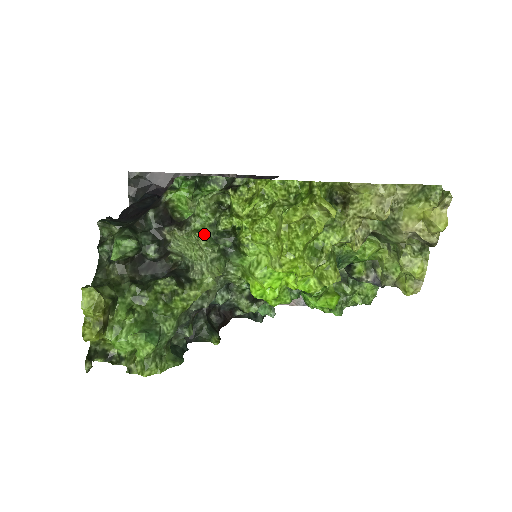
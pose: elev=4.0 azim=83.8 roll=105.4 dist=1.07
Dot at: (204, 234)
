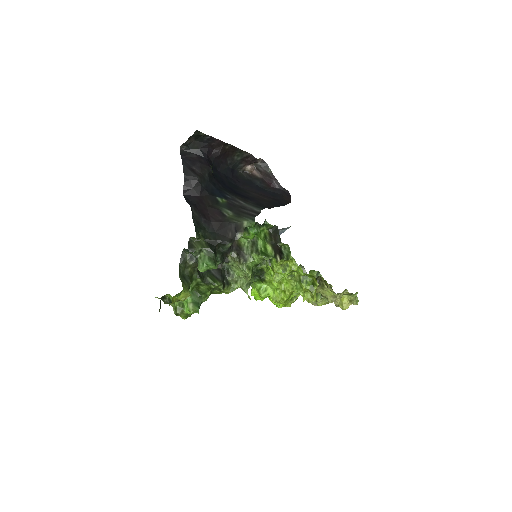
Dot at: occluded
